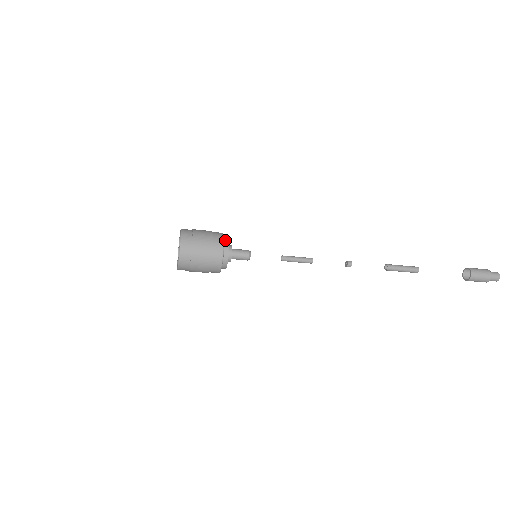
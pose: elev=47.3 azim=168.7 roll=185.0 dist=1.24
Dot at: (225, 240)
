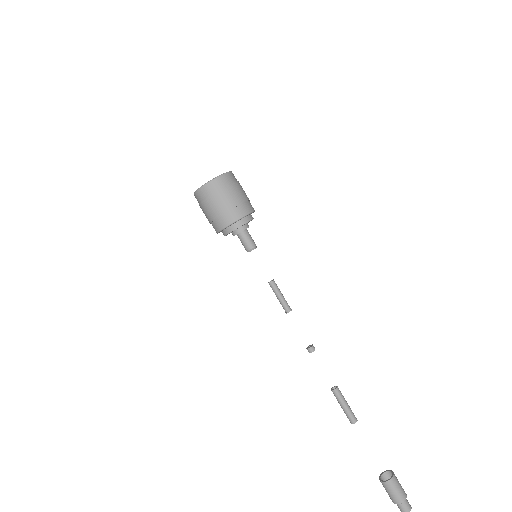
Dot at: (249, 216)
